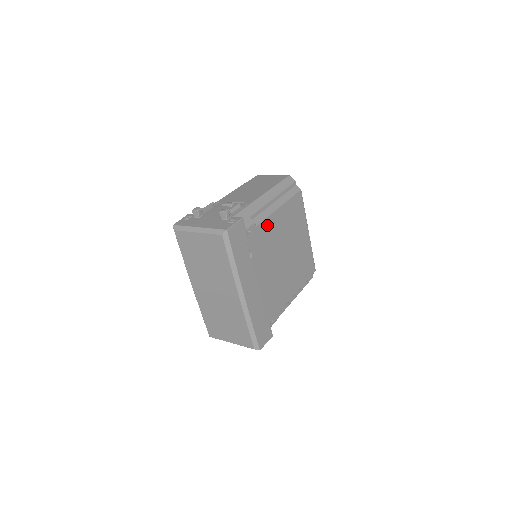
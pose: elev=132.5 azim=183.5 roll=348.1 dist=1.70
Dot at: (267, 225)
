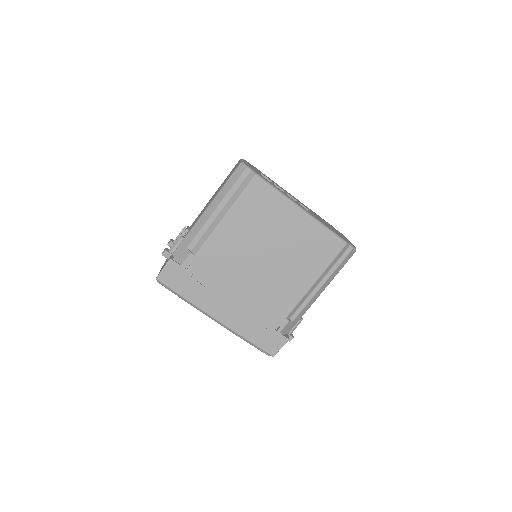
Dot at: (213, 245)
